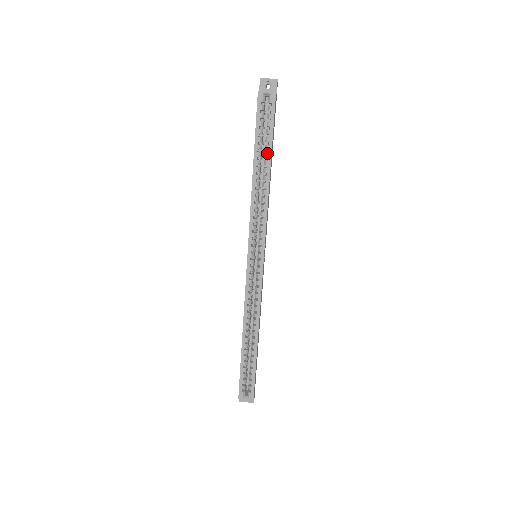
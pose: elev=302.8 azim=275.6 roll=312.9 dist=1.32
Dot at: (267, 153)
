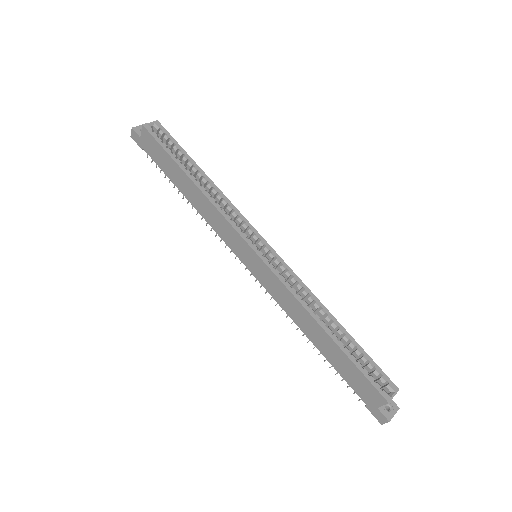
Dot at: (190, 162)
